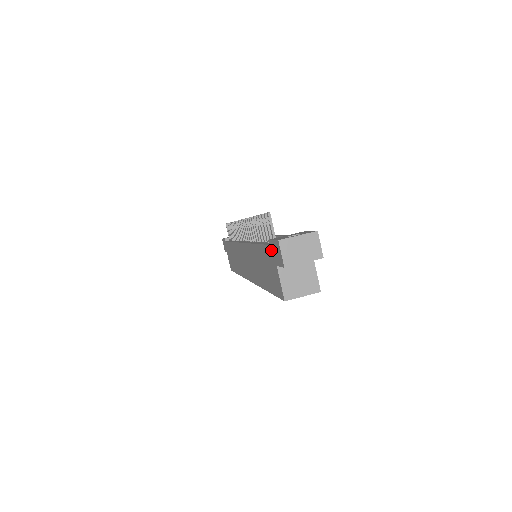
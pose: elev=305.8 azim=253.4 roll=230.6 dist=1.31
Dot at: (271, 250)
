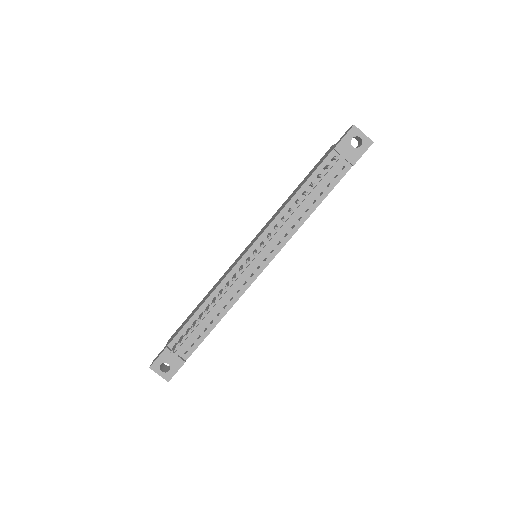
Dot at: occluded
